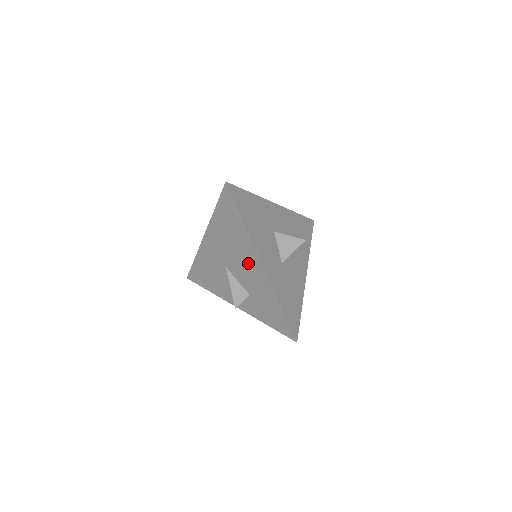
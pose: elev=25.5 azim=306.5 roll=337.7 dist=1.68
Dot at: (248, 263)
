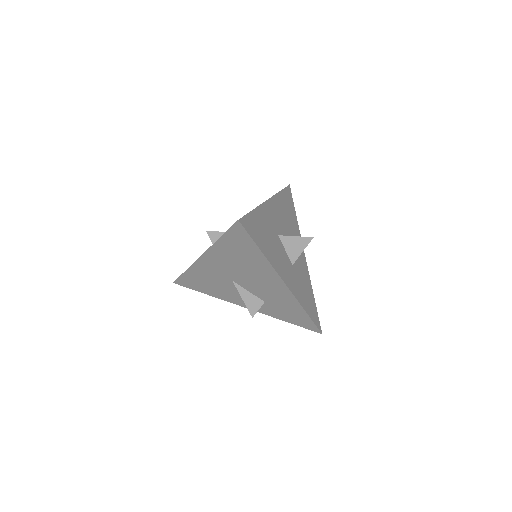
Dot at: (265, 281)
